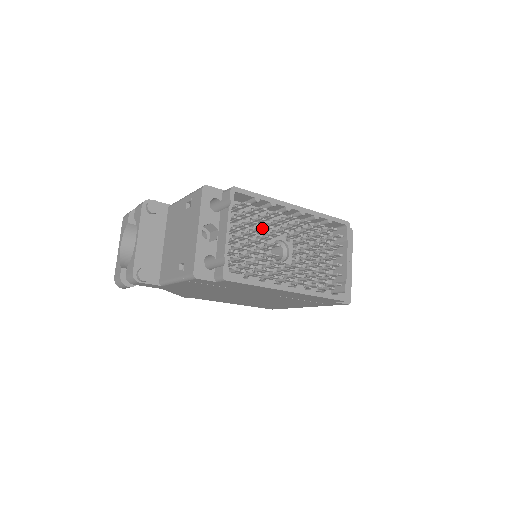
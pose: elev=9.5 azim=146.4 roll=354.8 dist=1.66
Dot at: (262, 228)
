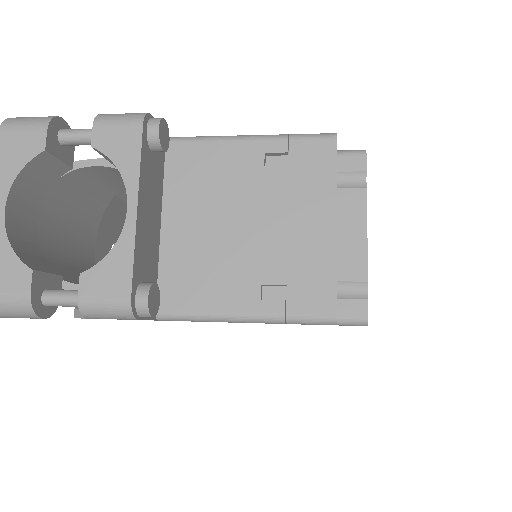
Dot at: occluded
